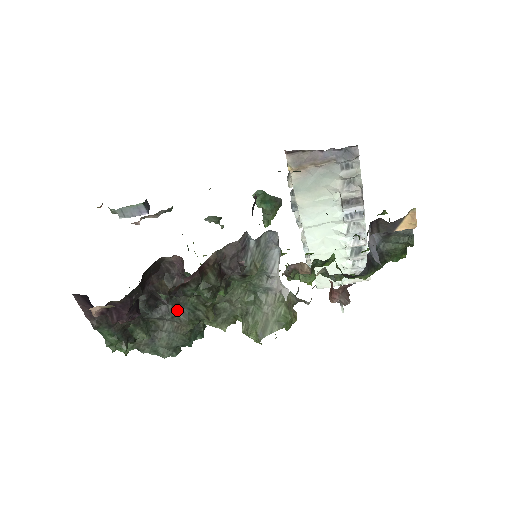
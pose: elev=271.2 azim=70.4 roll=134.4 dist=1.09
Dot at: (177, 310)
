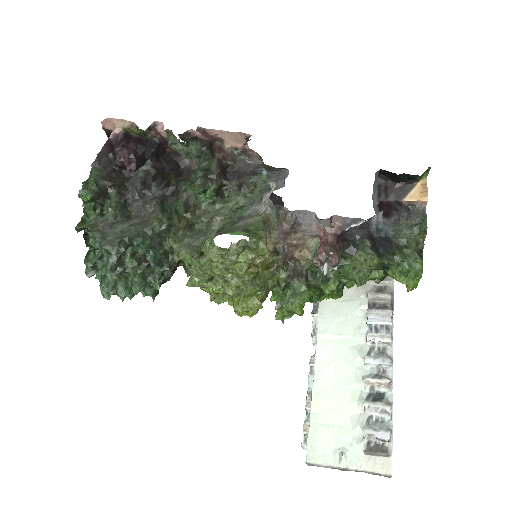
Dot at: (160, 203)
